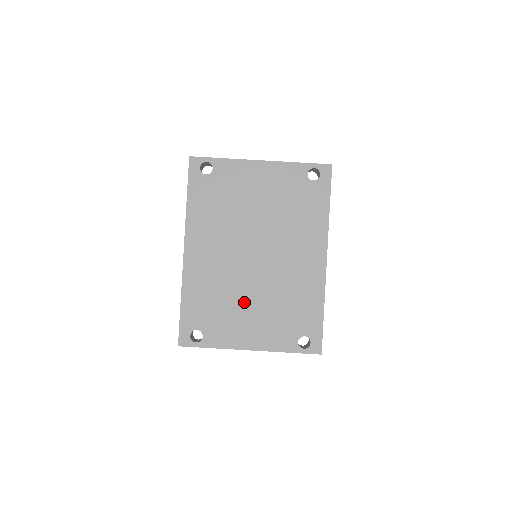
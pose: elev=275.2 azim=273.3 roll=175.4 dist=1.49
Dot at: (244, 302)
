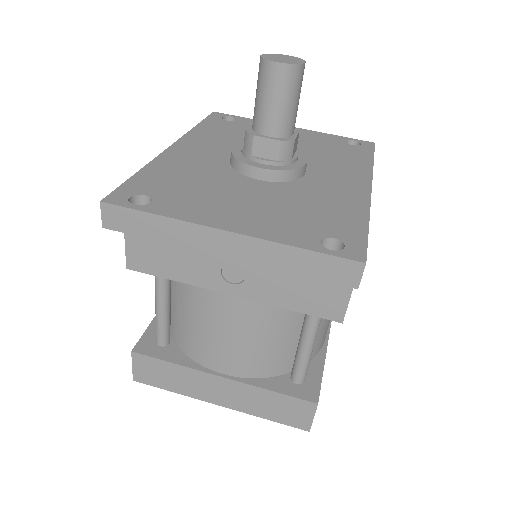
Dot at: (237, 190)
